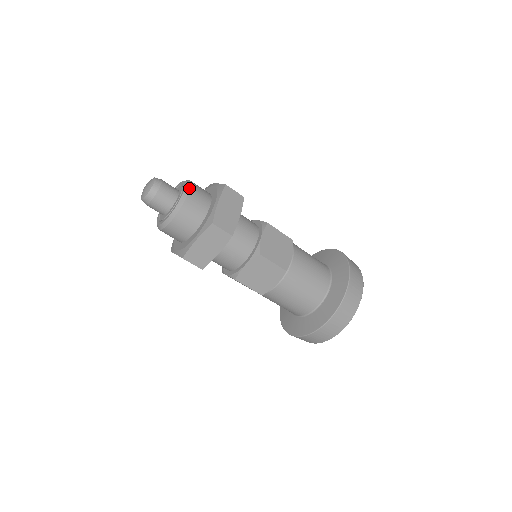
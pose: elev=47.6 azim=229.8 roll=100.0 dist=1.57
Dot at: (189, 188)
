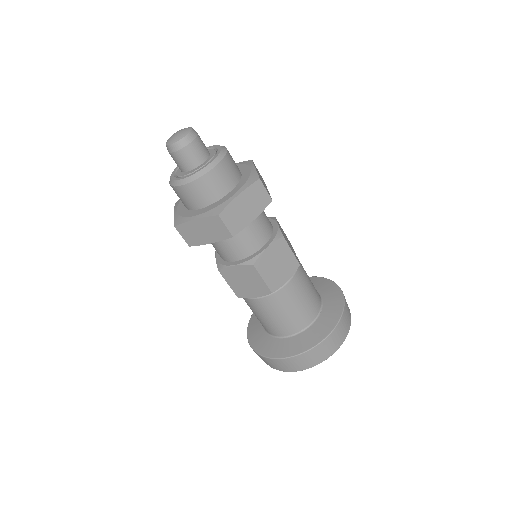
Dot at: occluded
